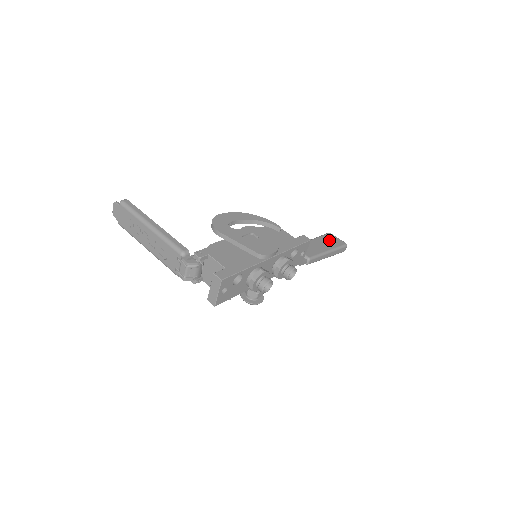
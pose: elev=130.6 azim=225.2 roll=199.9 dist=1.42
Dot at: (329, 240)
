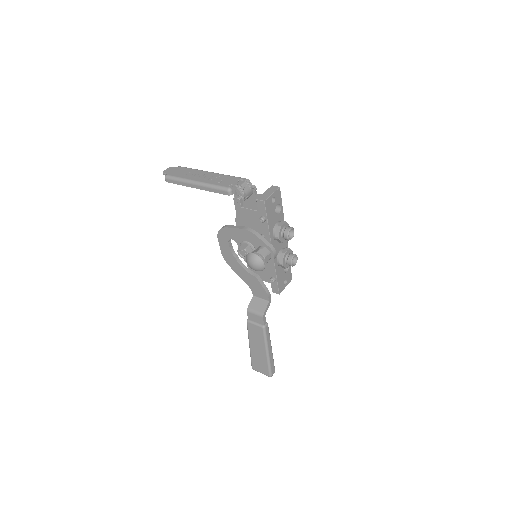
Dot at: occluded
